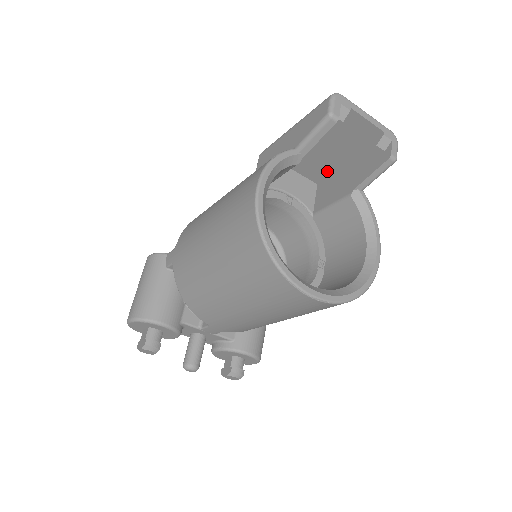
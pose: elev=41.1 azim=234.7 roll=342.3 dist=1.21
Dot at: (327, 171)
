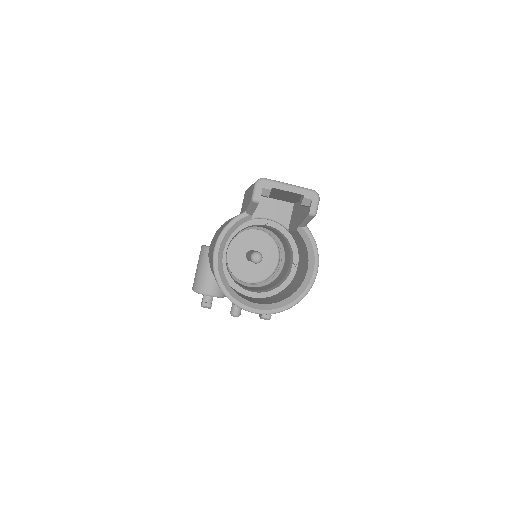
Dot at: (293, 201)
